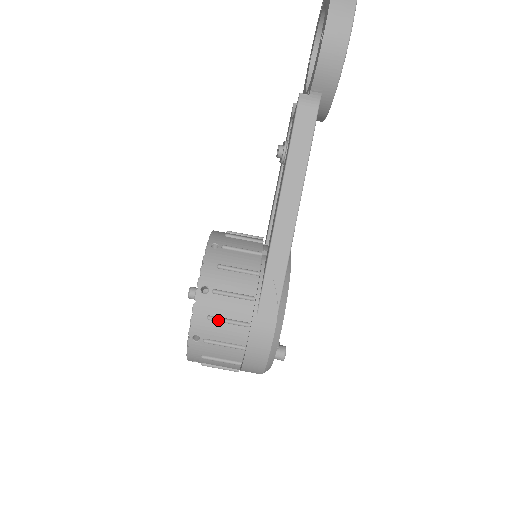
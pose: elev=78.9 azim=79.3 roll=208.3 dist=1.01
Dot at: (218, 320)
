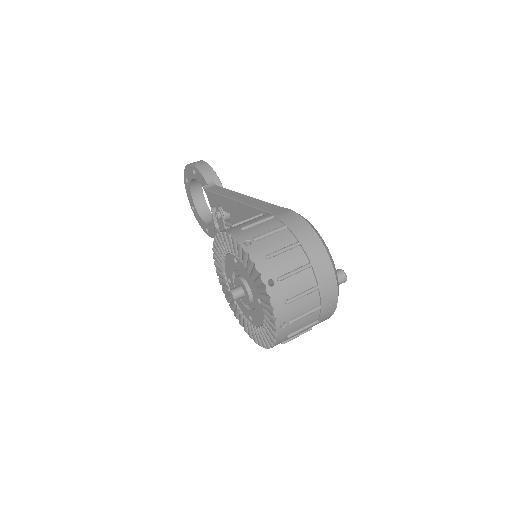
Dot at: (250, 224)
